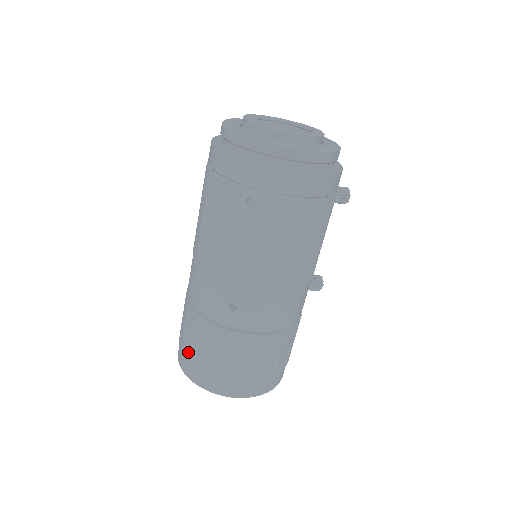
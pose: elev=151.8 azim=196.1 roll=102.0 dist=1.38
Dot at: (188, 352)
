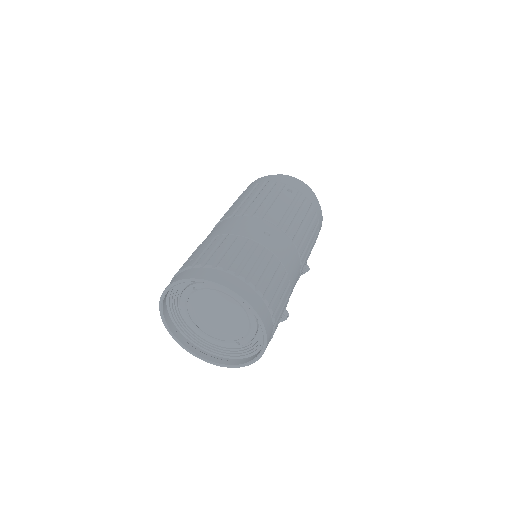
Dot at: (206, 261)
